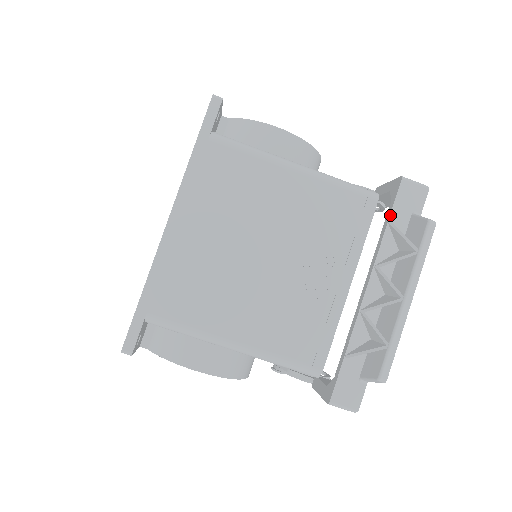
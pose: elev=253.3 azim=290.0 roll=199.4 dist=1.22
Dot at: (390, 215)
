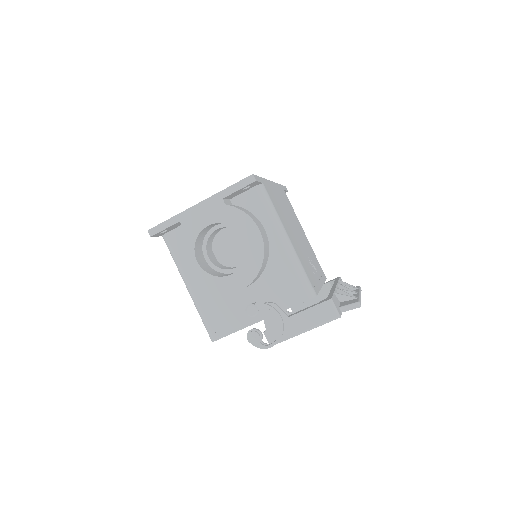
Dot at: (339, 279)
